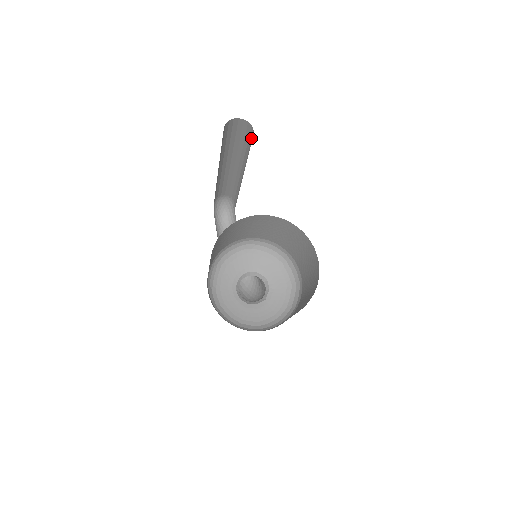
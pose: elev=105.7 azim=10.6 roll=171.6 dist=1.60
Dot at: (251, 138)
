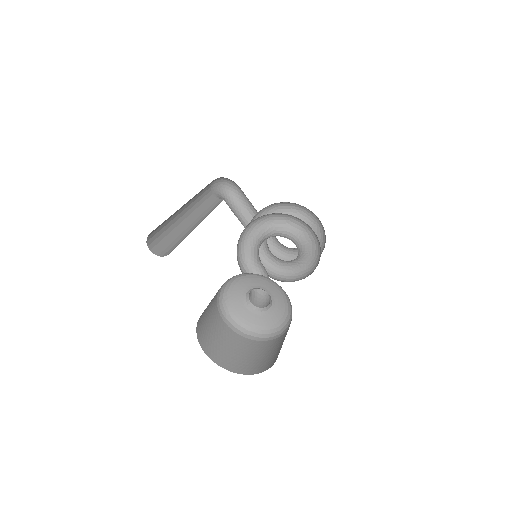
Dot at: occluded
